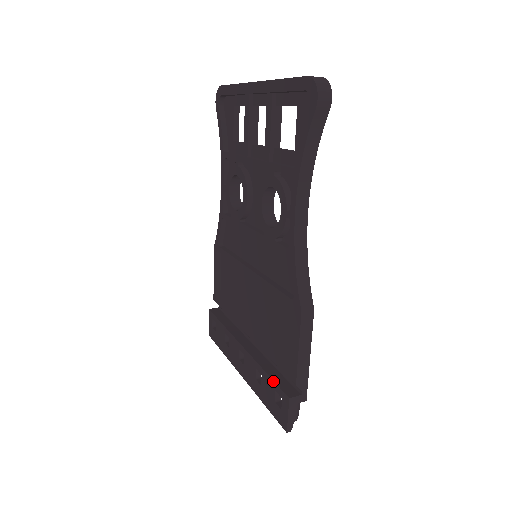
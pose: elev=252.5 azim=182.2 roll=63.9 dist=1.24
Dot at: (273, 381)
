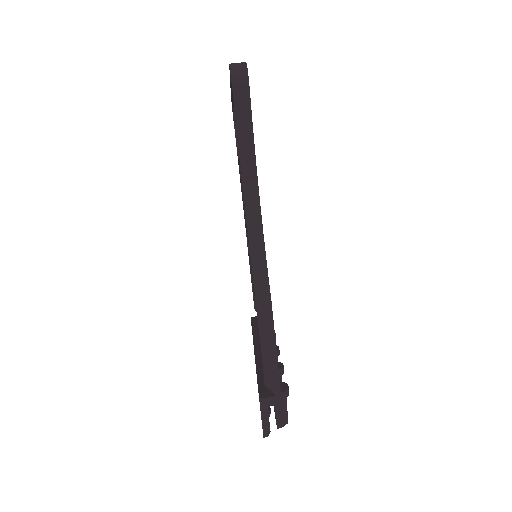
Dot at: (257, 382)
